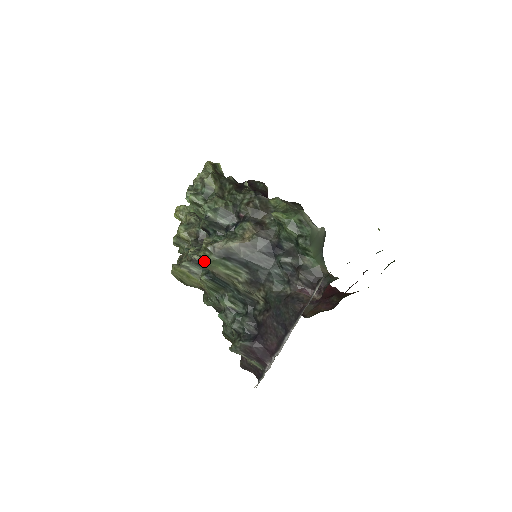
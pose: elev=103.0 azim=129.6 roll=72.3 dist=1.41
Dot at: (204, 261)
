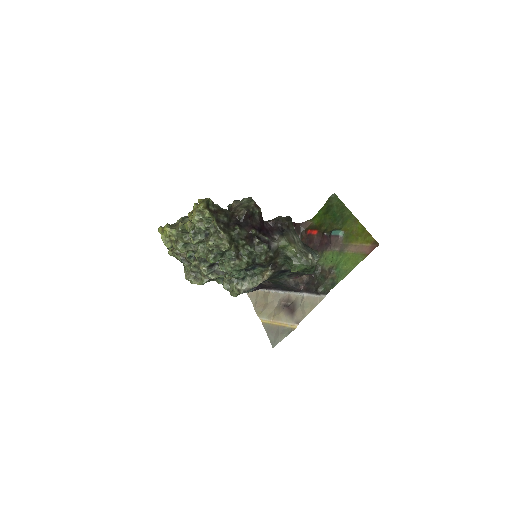
Dot at: (236, 296)
